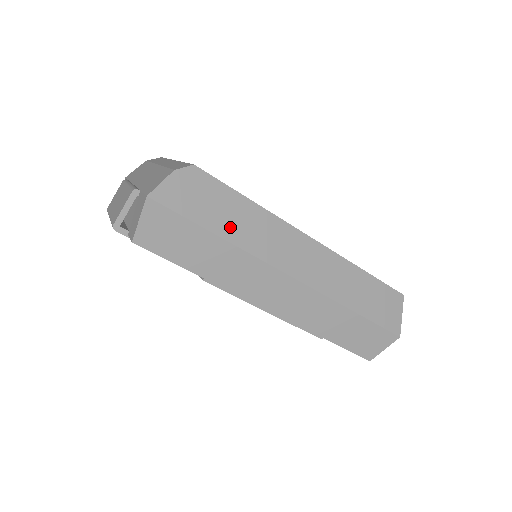
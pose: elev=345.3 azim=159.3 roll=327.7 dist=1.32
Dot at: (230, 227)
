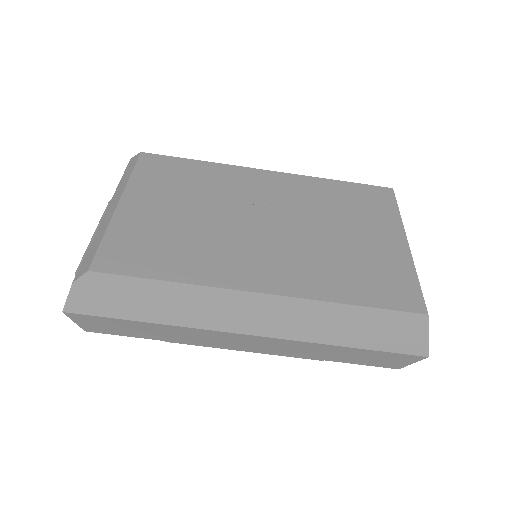
Dot at: (155, 311)
